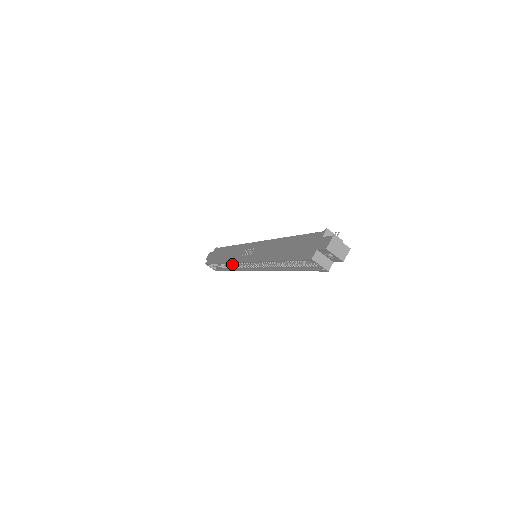
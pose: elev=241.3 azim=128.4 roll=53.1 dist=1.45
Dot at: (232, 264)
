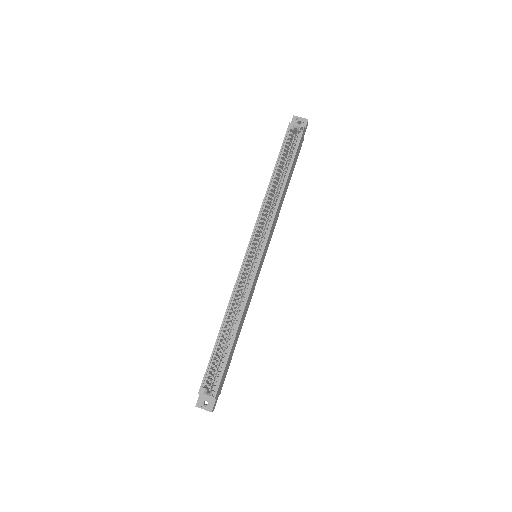
Dot at: (235, 315)
